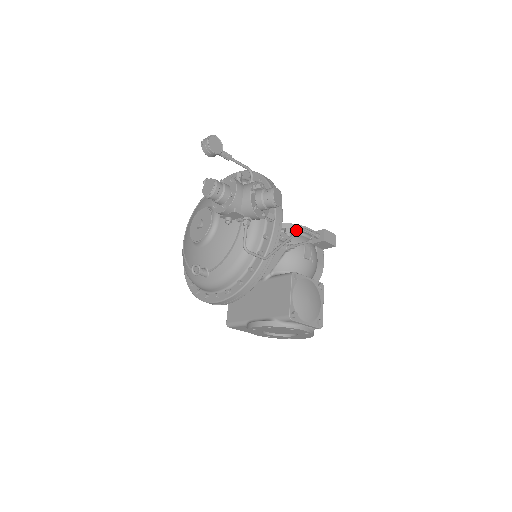
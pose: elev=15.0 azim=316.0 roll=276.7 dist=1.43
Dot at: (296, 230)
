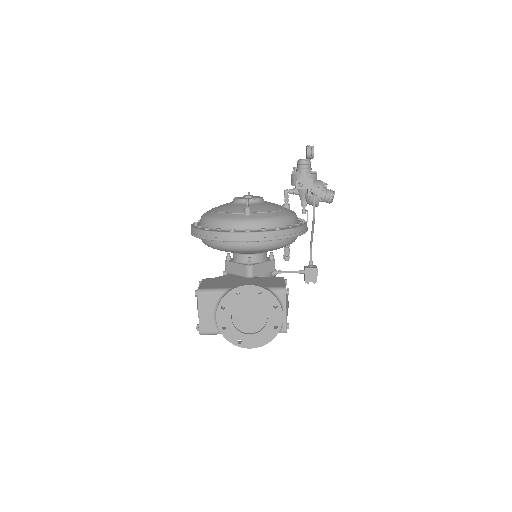
Dot at: occluded
